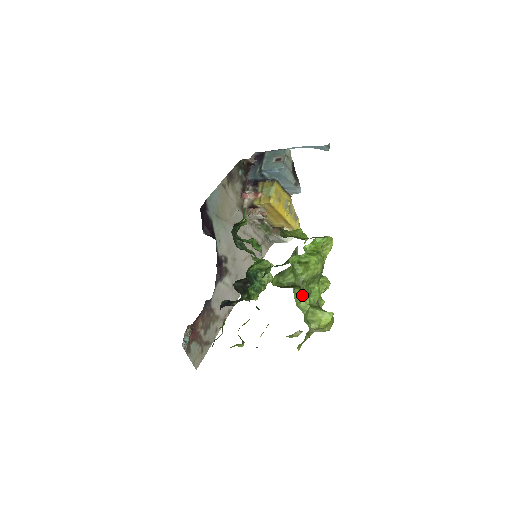
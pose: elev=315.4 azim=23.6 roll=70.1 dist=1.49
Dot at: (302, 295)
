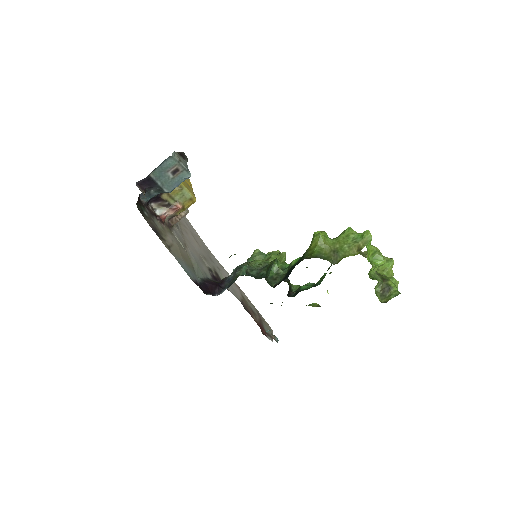
Dot at: (393, 283)
